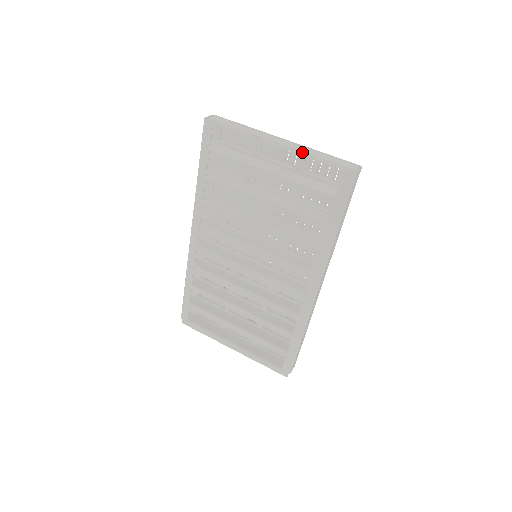
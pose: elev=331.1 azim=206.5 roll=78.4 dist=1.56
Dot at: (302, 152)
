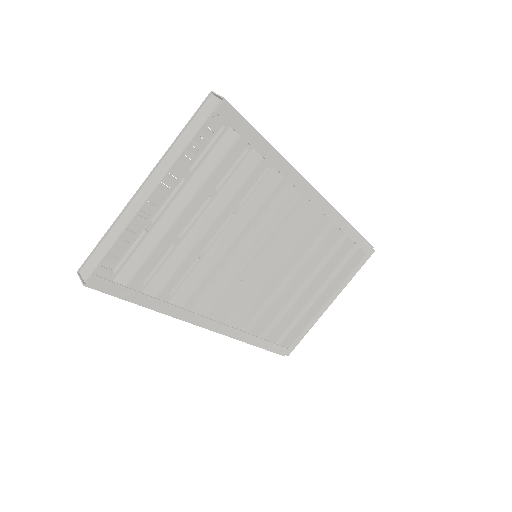
Dot at: (174, 164)
